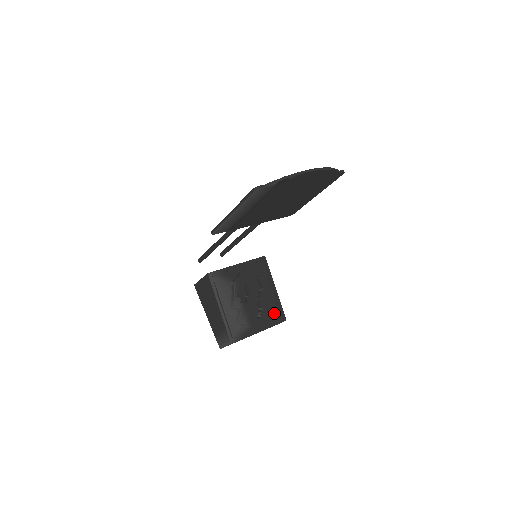
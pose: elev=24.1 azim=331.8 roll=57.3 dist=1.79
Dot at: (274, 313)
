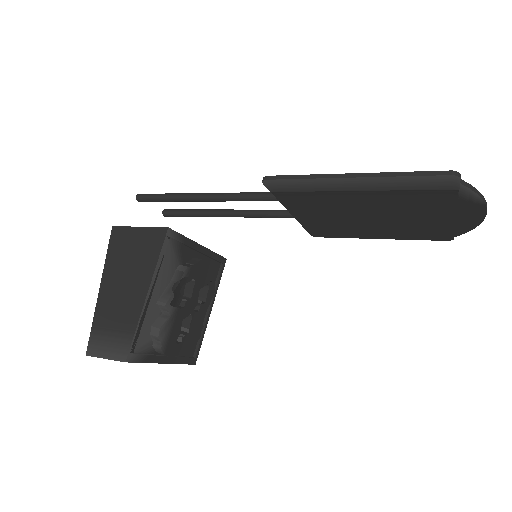
Dot at: occluded
